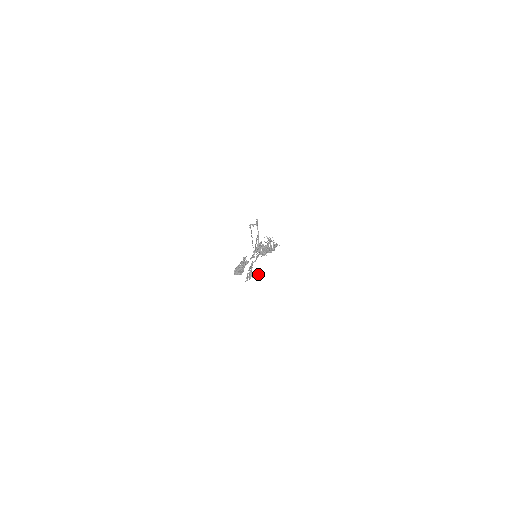
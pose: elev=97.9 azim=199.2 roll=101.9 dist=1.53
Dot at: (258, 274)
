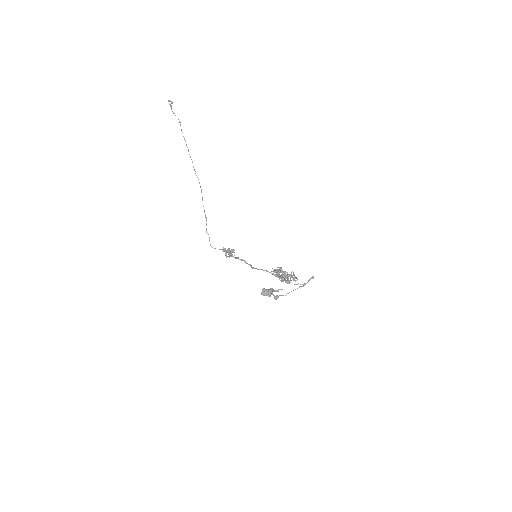
Dot at: occluded
